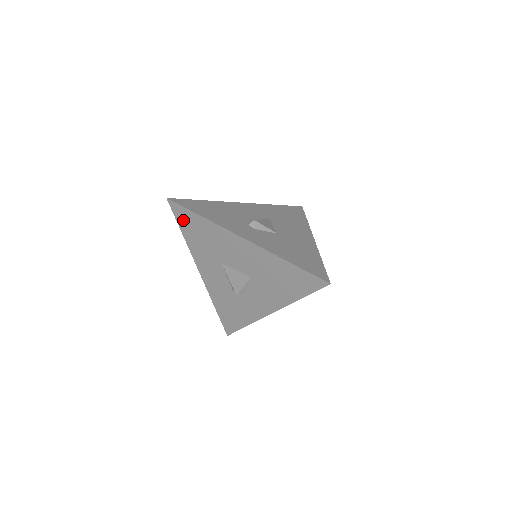
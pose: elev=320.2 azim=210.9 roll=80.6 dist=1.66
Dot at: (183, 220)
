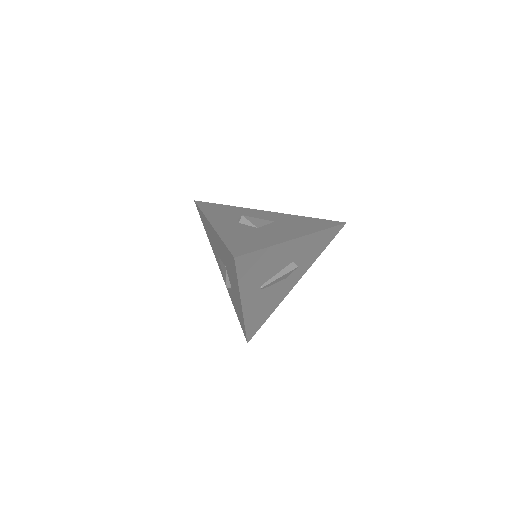
Dot at: occluded
